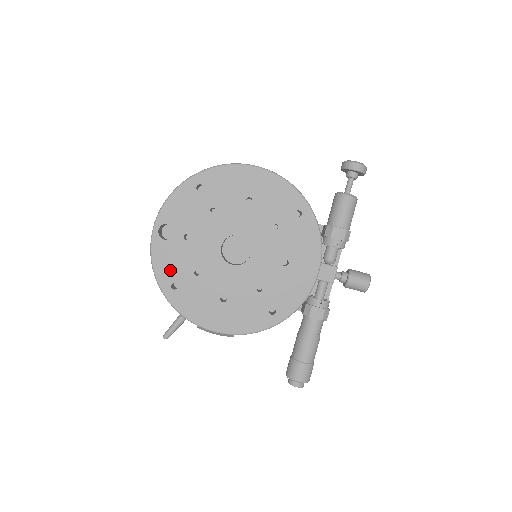
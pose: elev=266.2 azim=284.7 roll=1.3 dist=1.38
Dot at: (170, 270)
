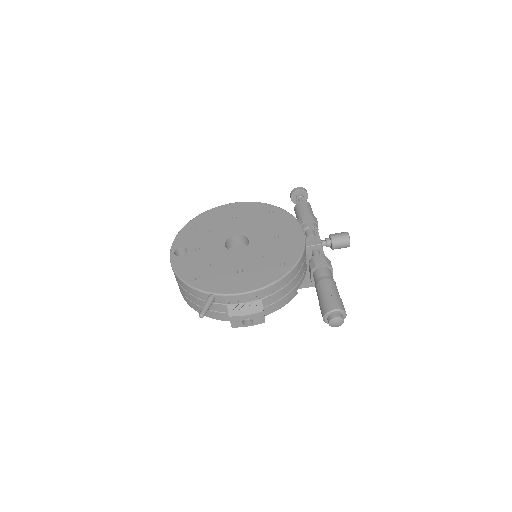
Dot at: (190, 270)
